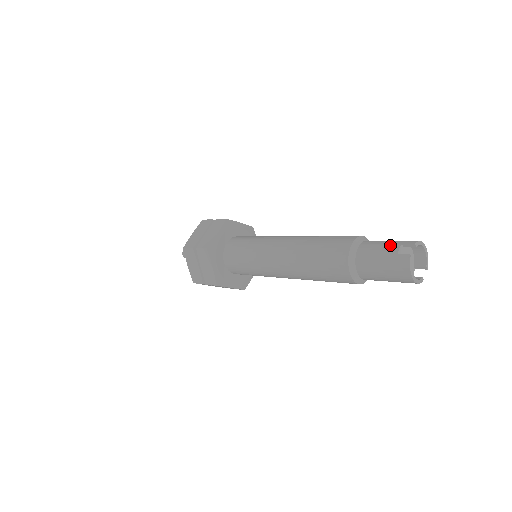
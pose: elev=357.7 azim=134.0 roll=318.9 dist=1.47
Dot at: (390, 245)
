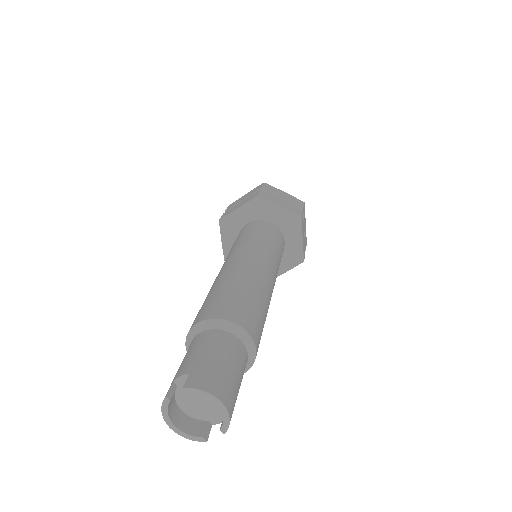
Dot at: (190, 362)
